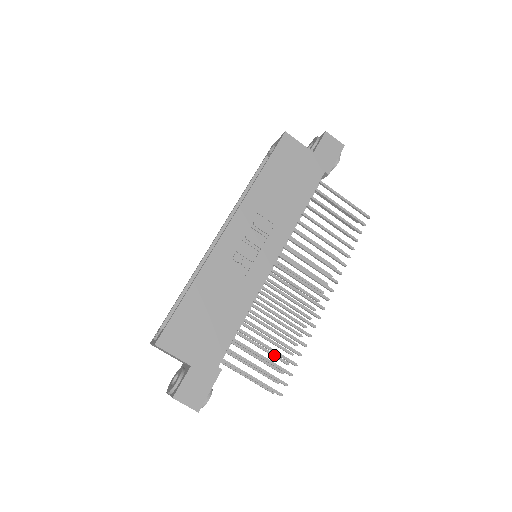
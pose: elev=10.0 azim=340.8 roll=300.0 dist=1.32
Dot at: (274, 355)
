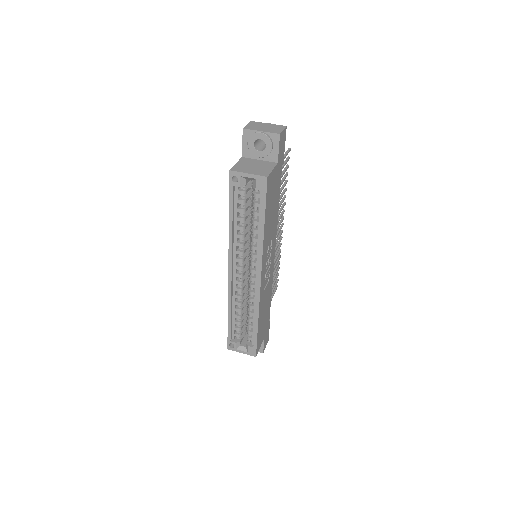
Dot at: occluded
